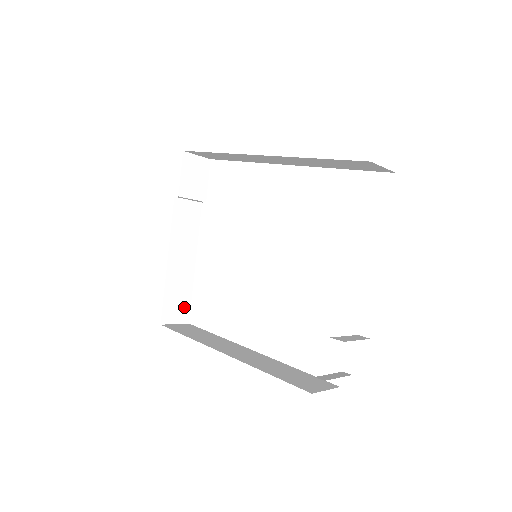
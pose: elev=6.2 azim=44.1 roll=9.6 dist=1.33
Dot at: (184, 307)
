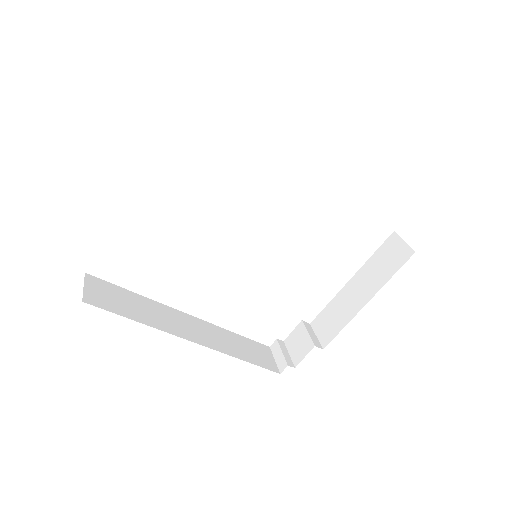
Dot at: occluded
